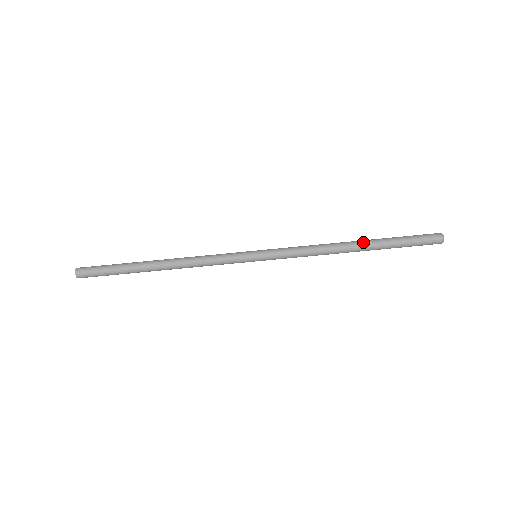
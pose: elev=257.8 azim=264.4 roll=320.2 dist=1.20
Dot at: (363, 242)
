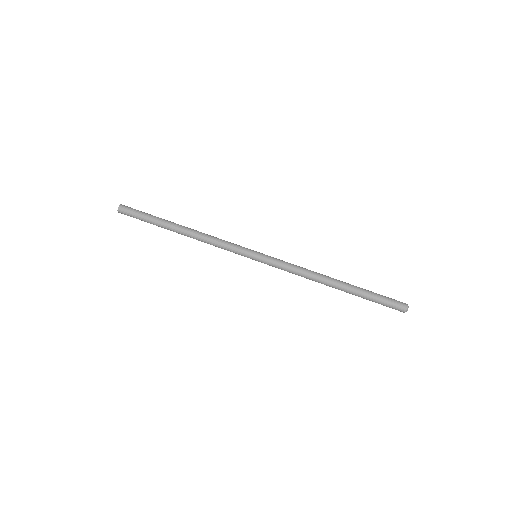
Dot at: (342, 283)
